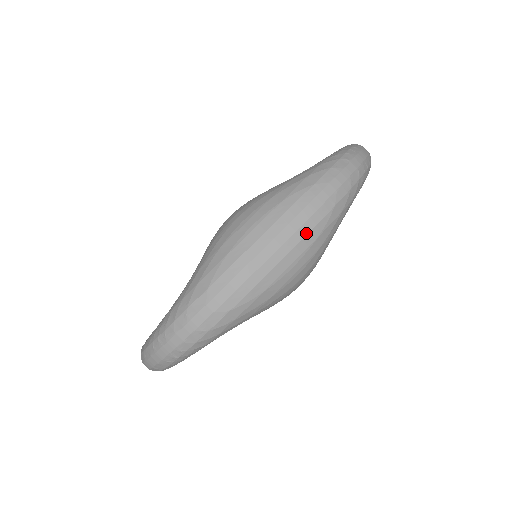
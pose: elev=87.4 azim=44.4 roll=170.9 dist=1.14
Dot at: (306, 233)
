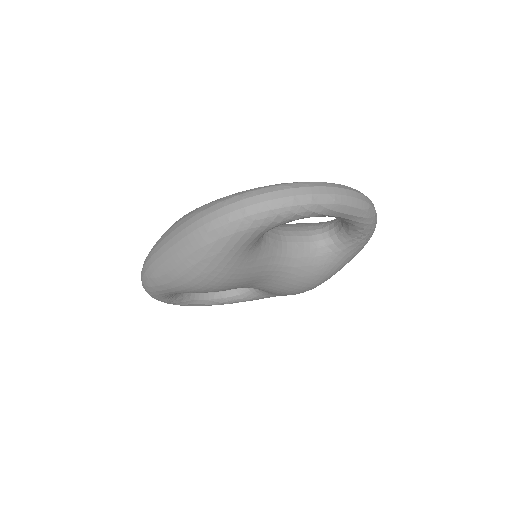
Dot at: (183, 246)
